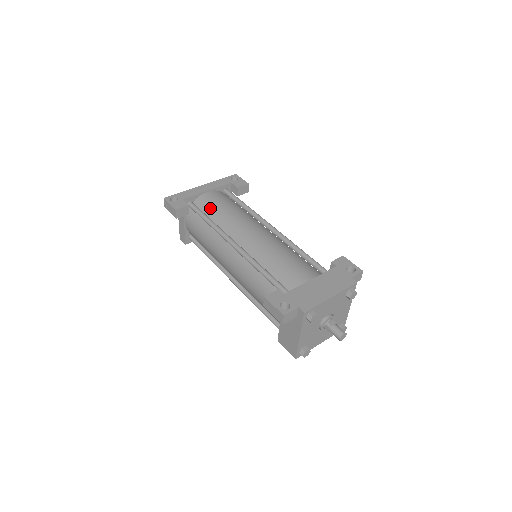
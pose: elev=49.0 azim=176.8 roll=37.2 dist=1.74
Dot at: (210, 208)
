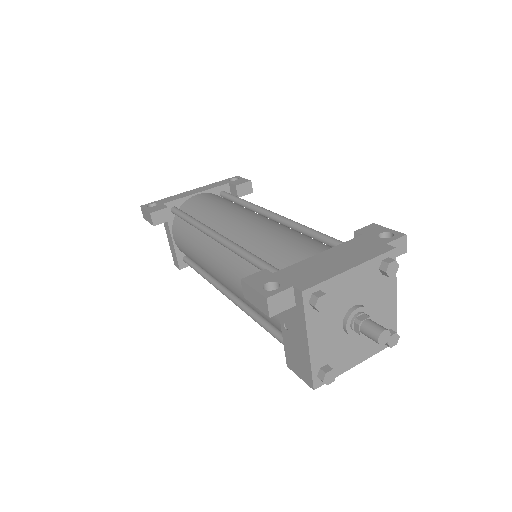
Dot at: (196, 208)
